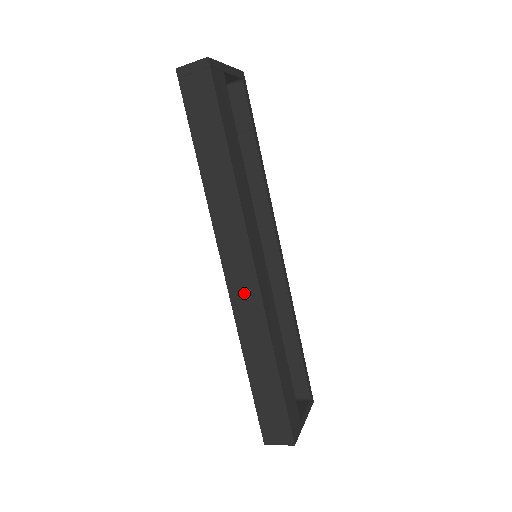
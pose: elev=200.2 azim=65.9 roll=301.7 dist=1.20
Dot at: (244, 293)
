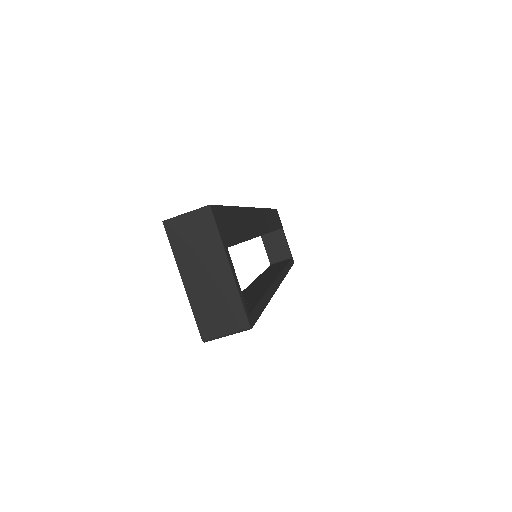
Dot at: occluded
